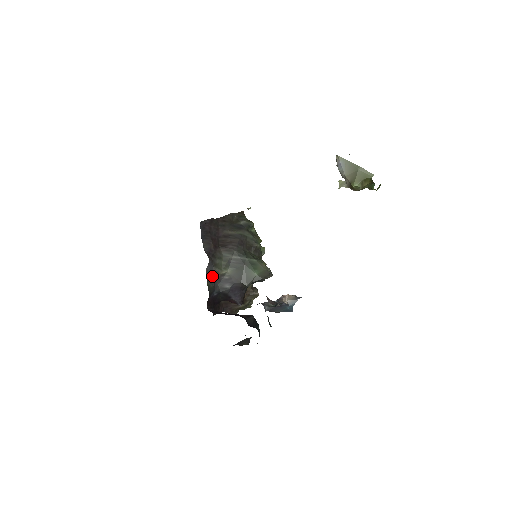
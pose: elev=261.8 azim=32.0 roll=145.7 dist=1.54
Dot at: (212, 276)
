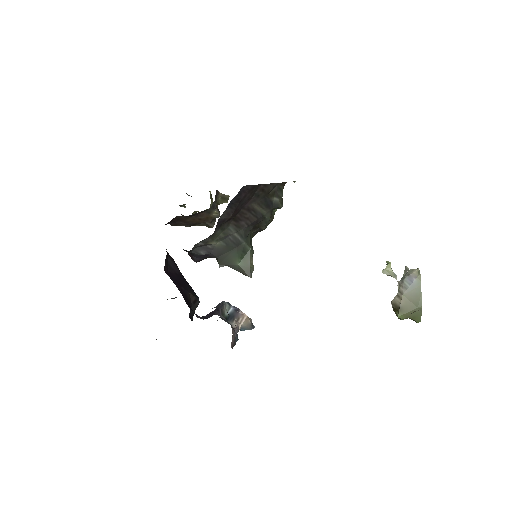
Dot at: (199, 243)
